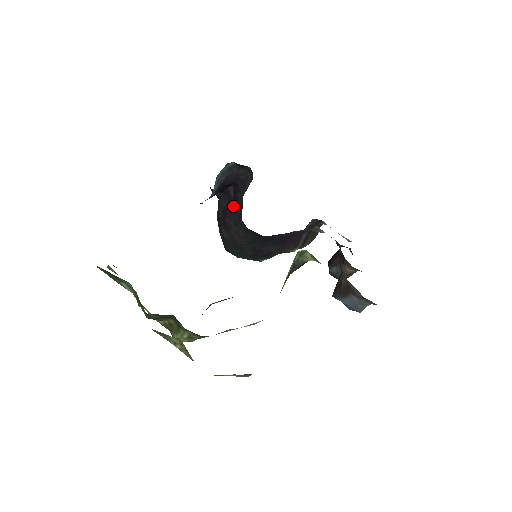
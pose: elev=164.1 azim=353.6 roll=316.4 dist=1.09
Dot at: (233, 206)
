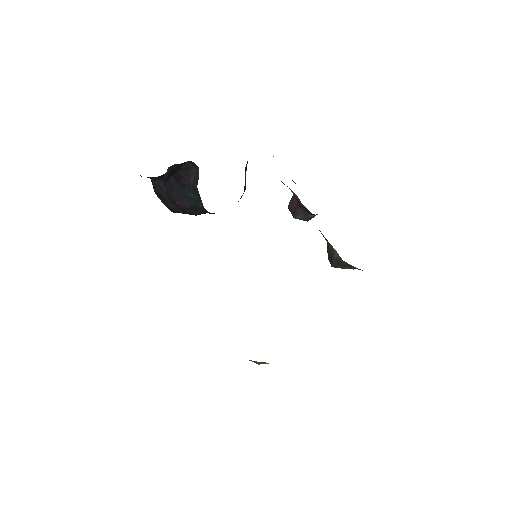
Dot at: (180, 190)
